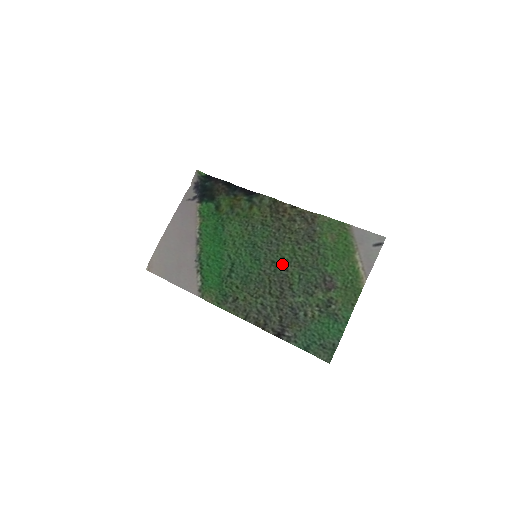
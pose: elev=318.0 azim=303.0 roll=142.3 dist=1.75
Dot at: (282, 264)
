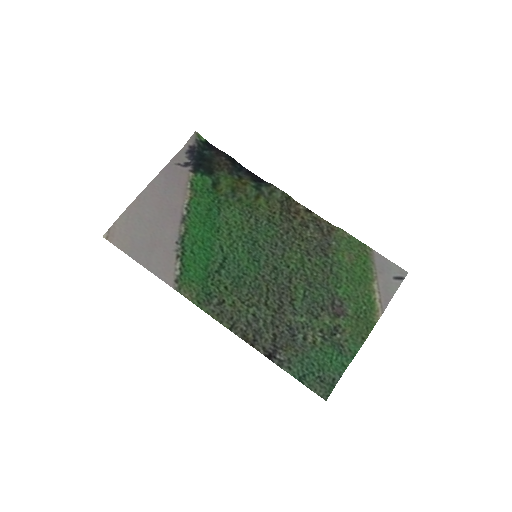
Dot at: (285, 273)
